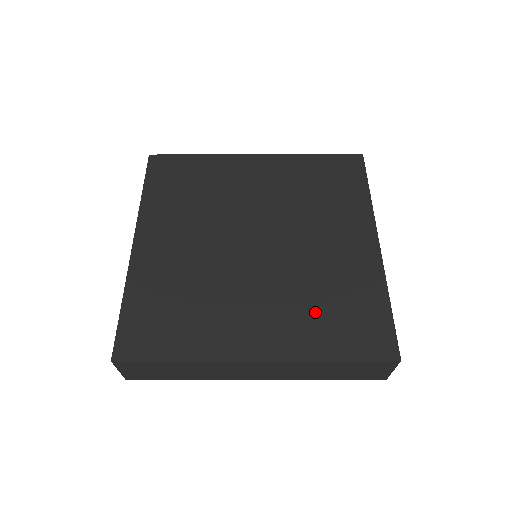
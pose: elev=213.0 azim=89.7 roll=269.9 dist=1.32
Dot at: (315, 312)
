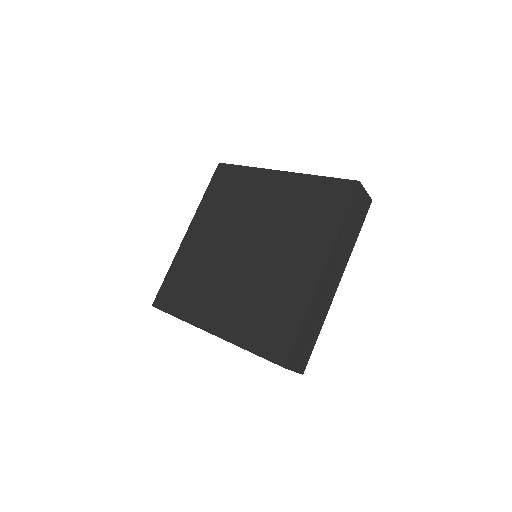
Dot at: (253, 313)
